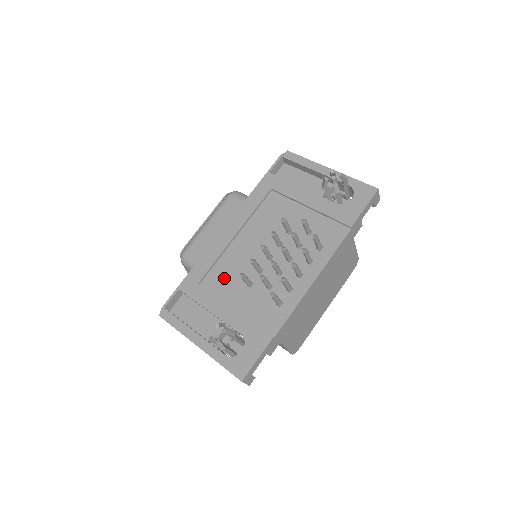
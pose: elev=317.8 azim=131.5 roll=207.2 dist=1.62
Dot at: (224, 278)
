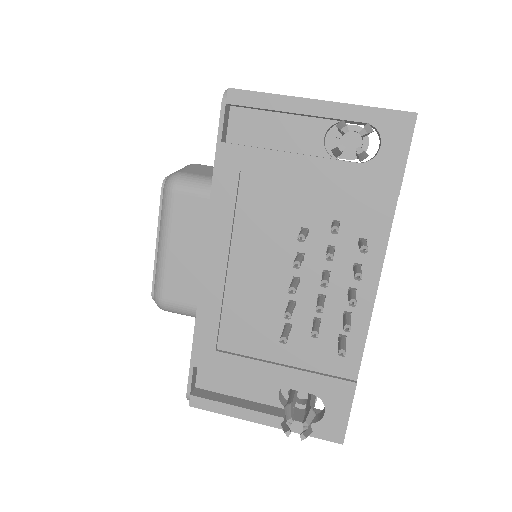
Dot at: (246, 330)
